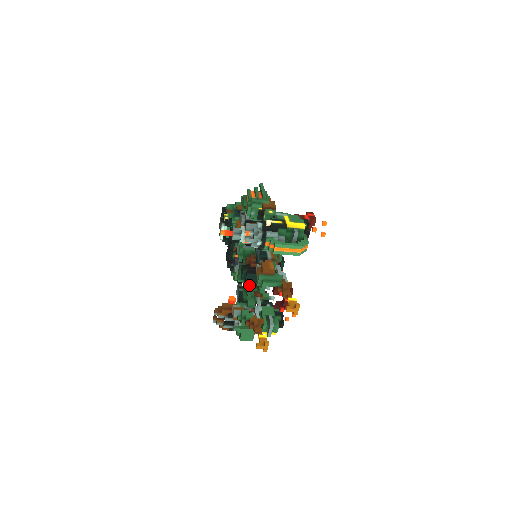
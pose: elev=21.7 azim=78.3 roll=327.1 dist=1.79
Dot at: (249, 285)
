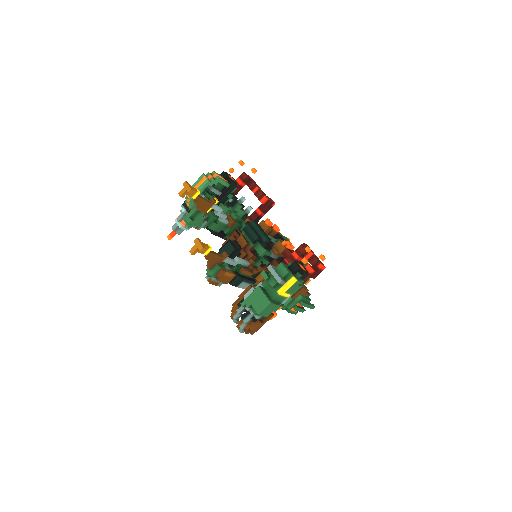
Dot at: occluded
